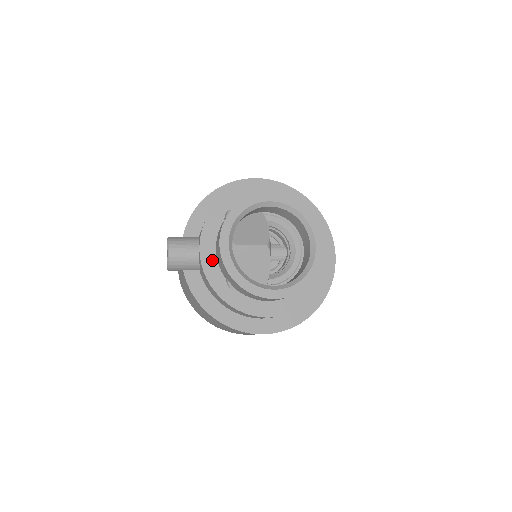
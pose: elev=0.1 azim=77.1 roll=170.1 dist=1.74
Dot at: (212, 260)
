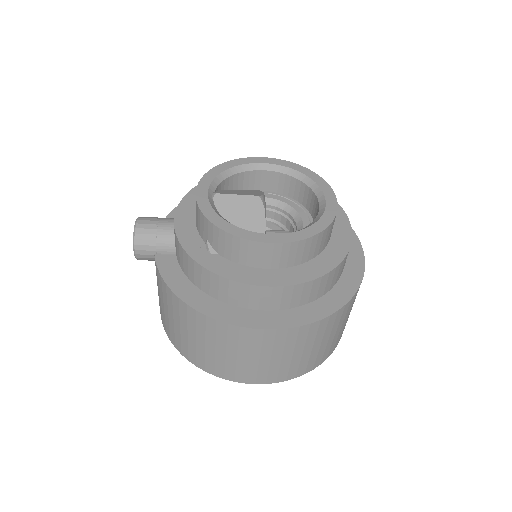
Dot at: (189, 226)
